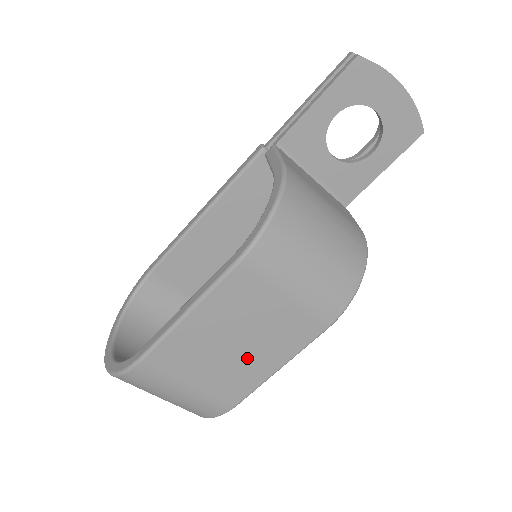
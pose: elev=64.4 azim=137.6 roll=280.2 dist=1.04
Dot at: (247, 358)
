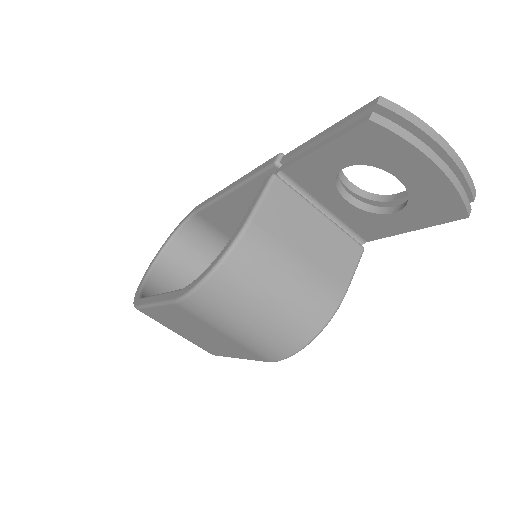
Dot at: (211, 343)
